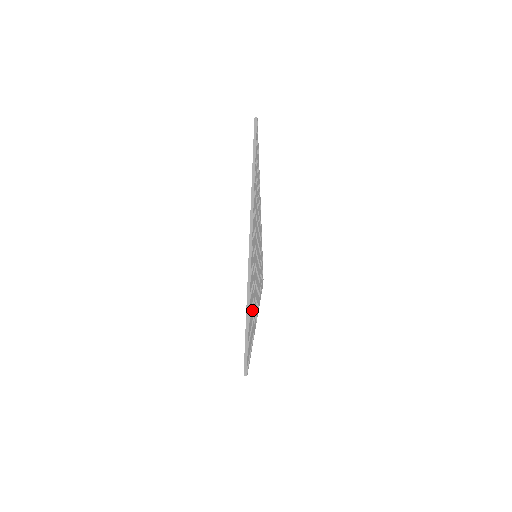
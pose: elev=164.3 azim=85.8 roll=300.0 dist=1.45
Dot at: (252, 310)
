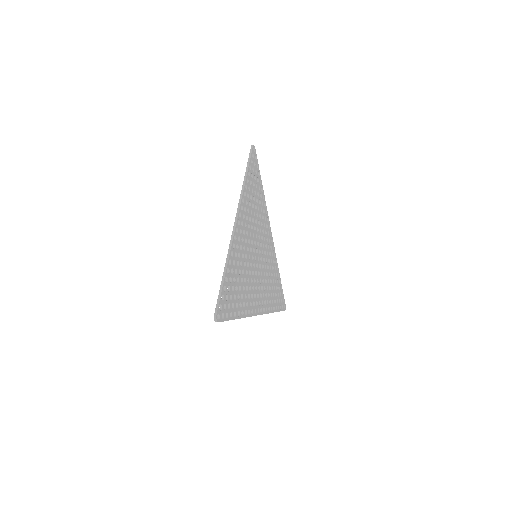
Dot at: (238, 284)
